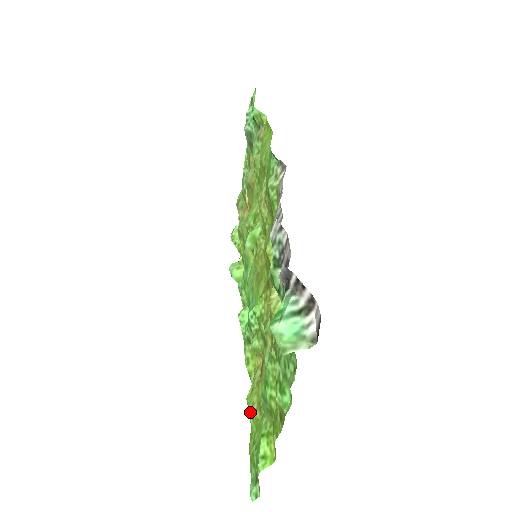
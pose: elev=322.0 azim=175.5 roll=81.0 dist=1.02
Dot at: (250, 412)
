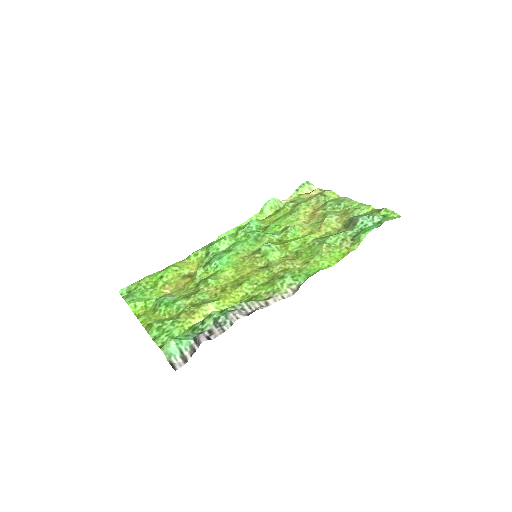
Dot at: (163, 274)
